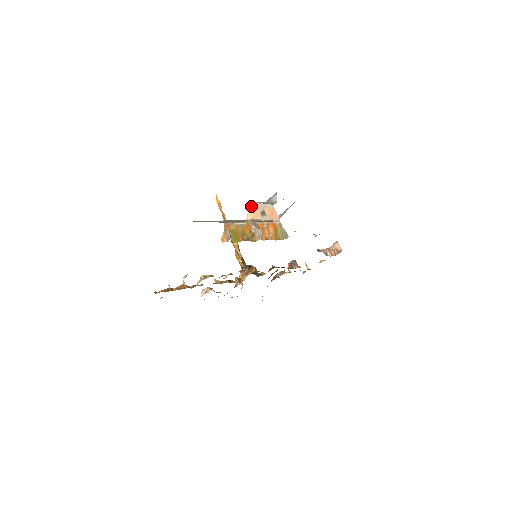
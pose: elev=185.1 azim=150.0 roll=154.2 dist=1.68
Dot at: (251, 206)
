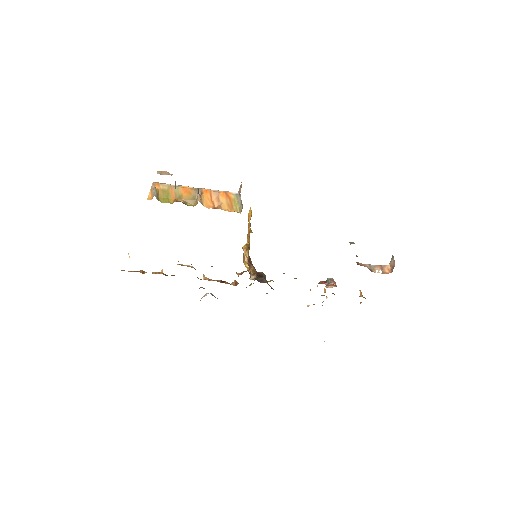
Dot at: occluded
